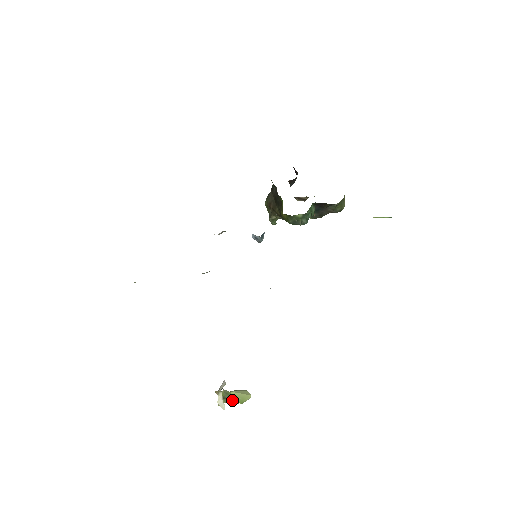
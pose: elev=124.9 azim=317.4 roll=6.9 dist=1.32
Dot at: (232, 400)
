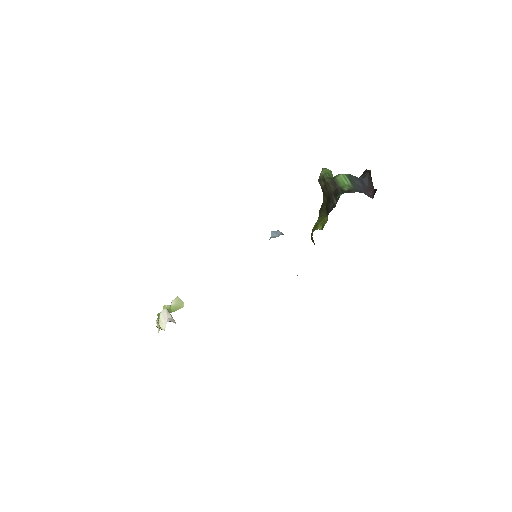
Dot at: occluded
